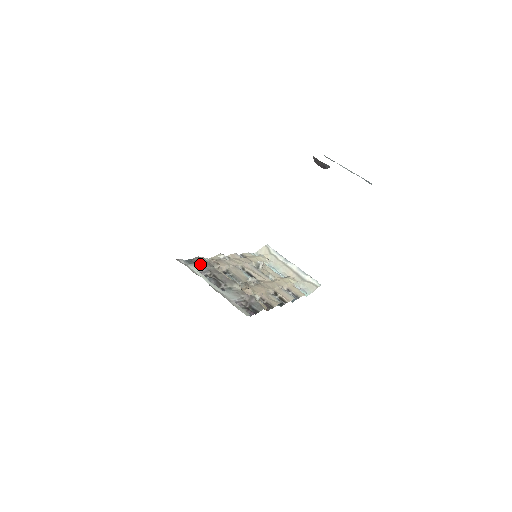
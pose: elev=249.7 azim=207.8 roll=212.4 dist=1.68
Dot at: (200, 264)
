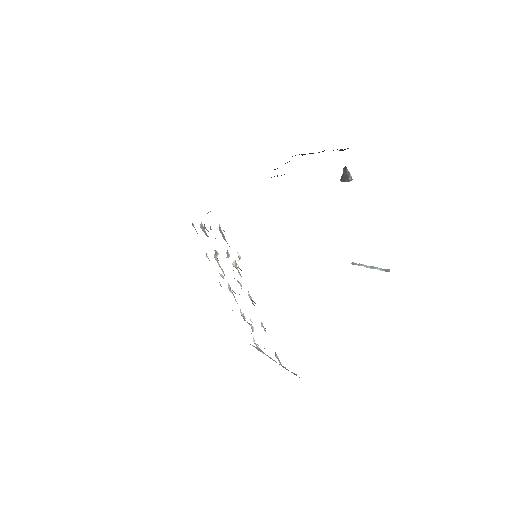
Dot at: occluded
